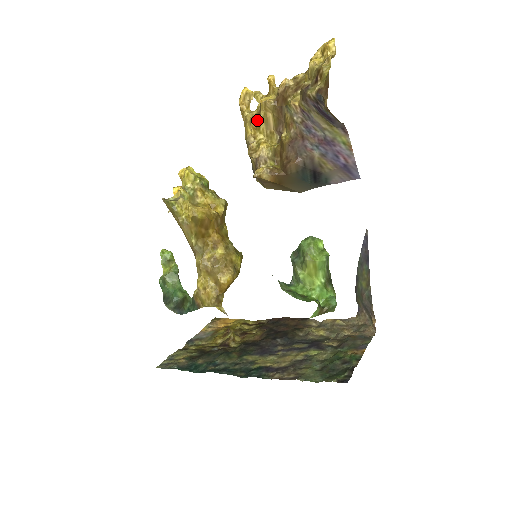
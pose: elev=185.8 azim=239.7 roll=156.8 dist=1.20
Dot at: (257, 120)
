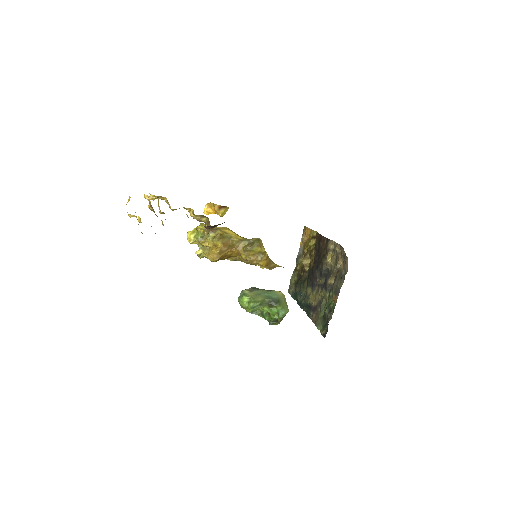
Dot at: (172, 210)
